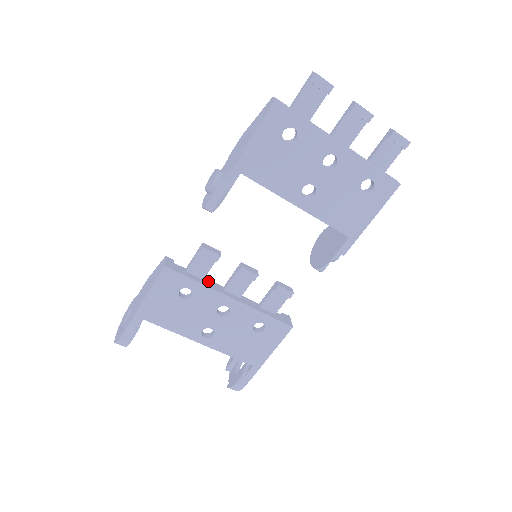
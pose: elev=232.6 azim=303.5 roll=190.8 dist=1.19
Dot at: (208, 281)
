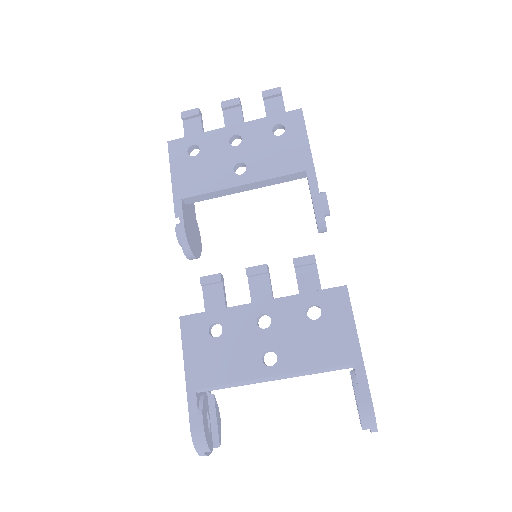
Dot at: occluded
